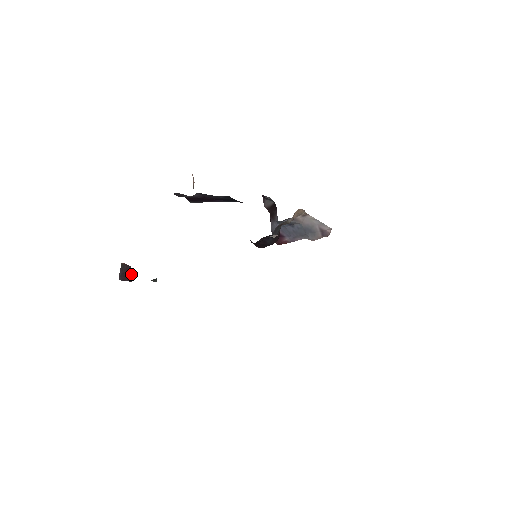
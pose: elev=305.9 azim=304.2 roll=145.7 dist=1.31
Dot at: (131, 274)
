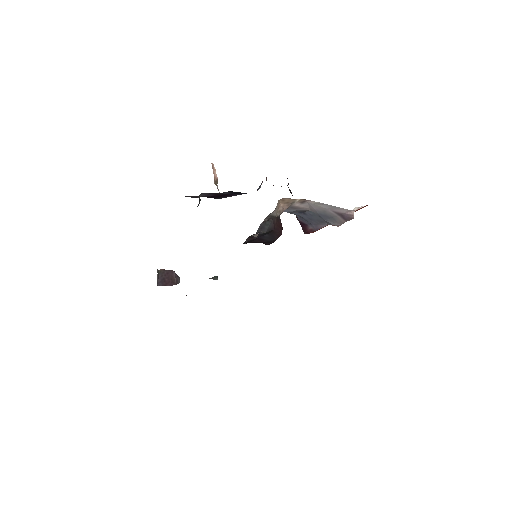
Dot at: (175, 278)
